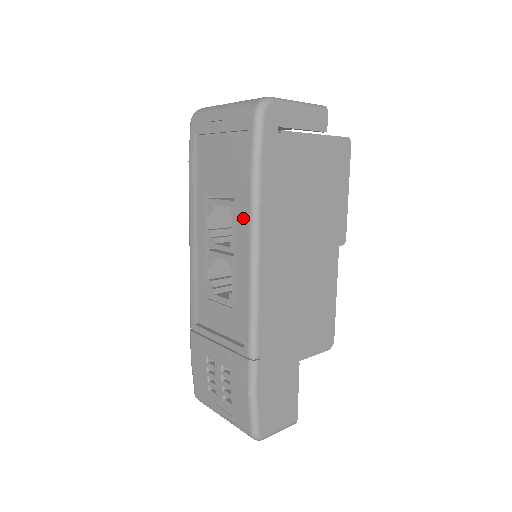
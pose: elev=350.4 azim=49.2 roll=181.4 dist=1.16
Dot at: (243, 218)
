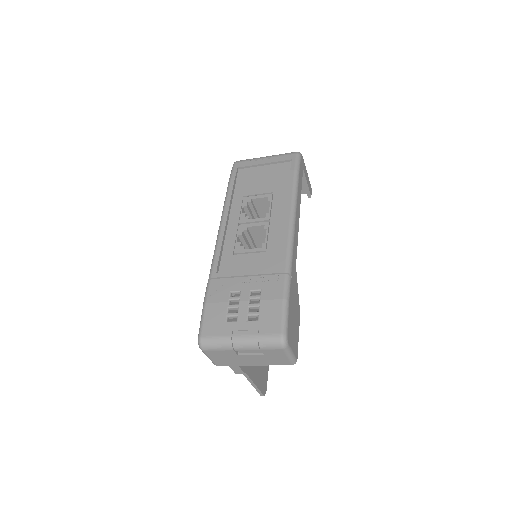
Dot at: (281, 200)
